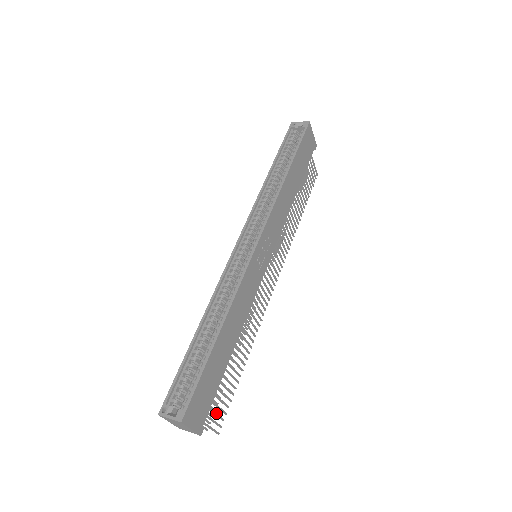
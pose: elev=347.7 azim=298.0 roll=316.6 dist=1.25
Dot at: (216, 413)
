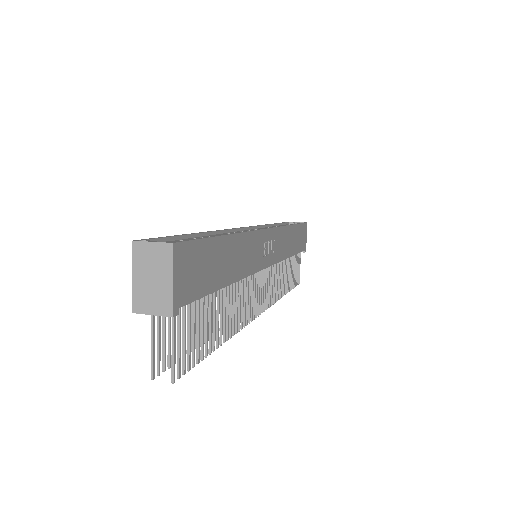
Dot at: (185, 339)
